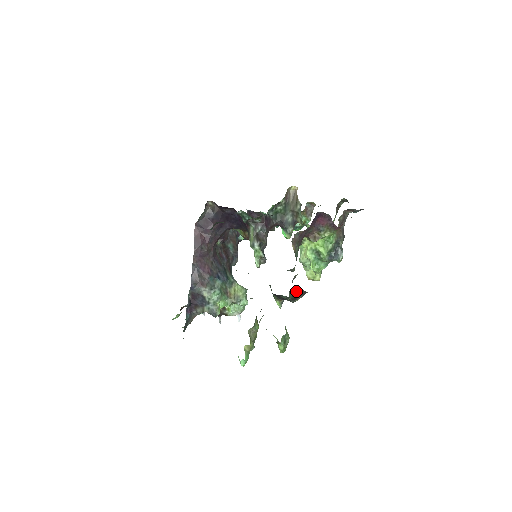
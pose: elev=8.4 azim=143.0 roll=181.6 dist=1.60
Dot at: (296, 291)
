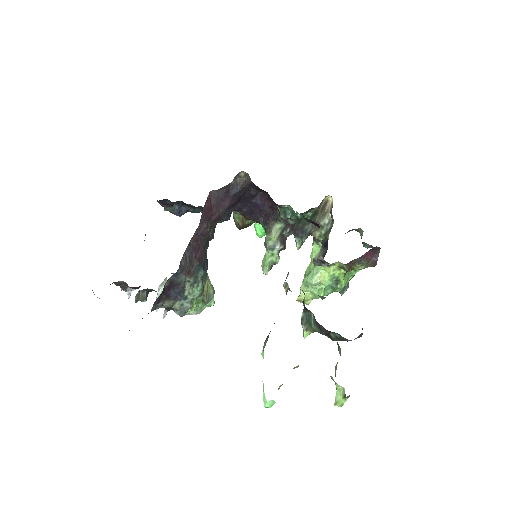
Dot at: (360, 335)
